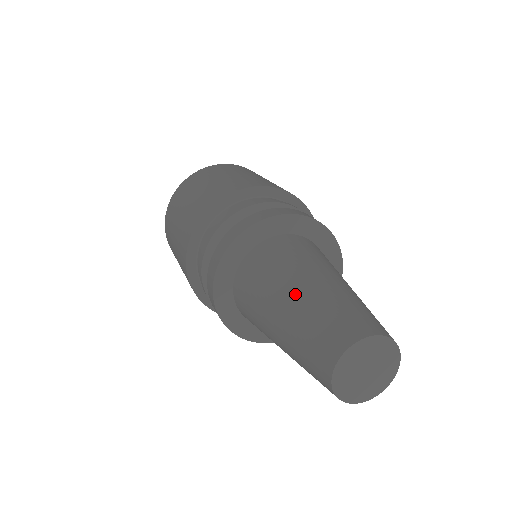
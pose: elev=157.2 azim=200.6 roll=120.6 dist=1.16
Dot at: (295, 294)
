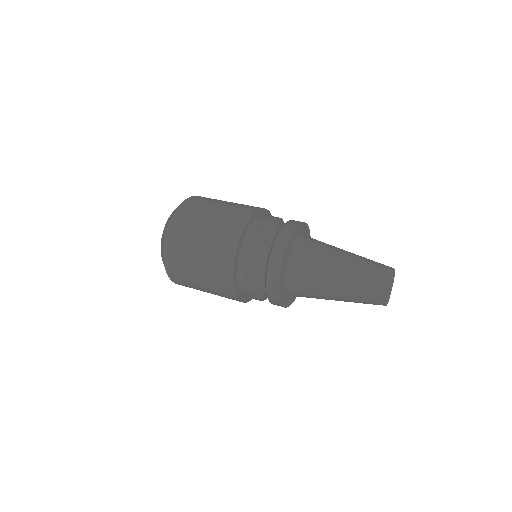
Dot at: (342, 268)
